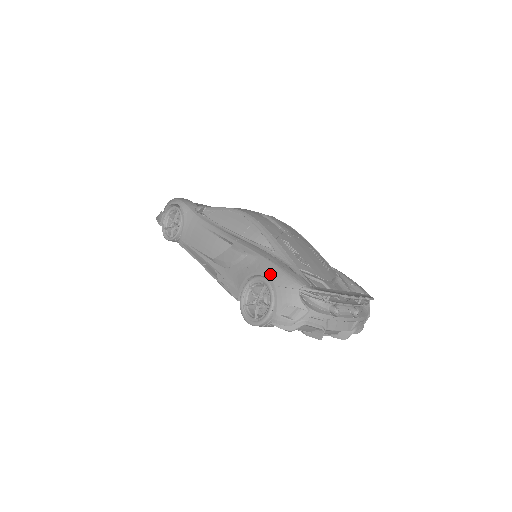
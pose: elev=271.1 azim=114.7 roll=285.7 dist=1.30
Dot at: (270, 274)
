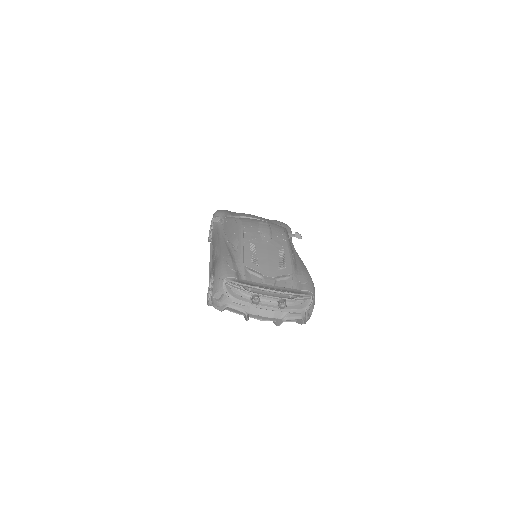
Dot at: (216, 268)
